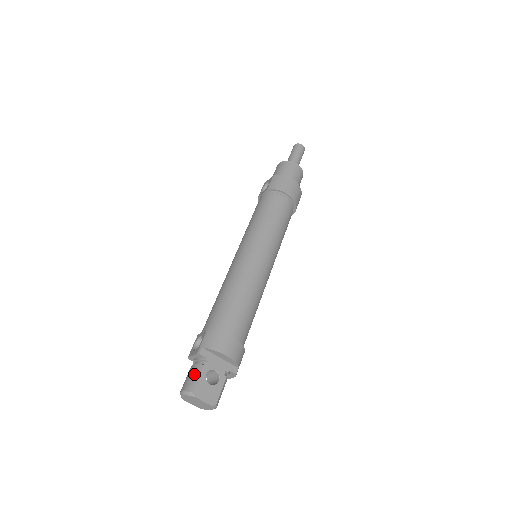
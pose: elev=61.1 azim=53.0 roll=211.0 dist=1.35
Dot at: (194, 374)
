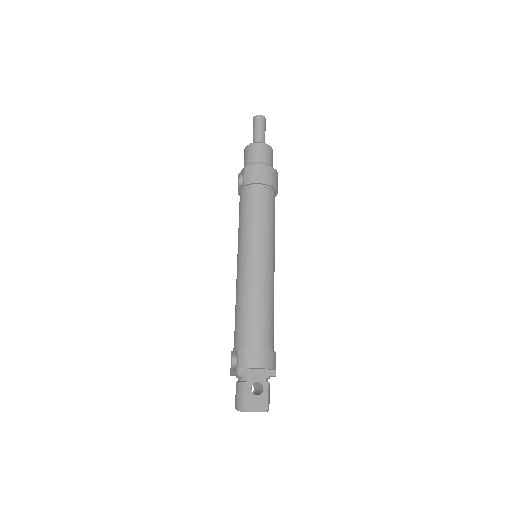
Dot at: (241, 392)
